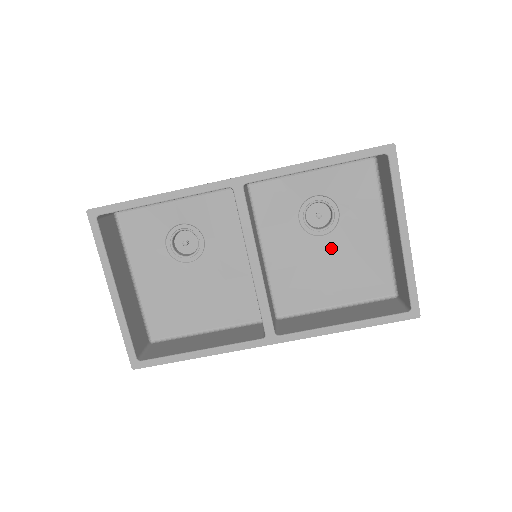
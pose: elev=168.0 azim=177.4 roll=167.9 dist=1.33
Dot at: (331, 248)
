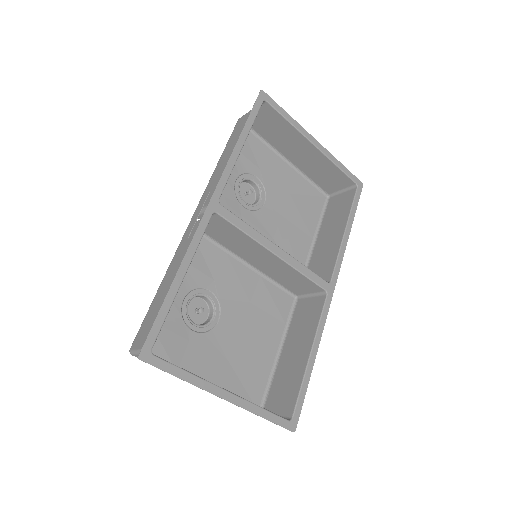
Dot at: (276, 206)
